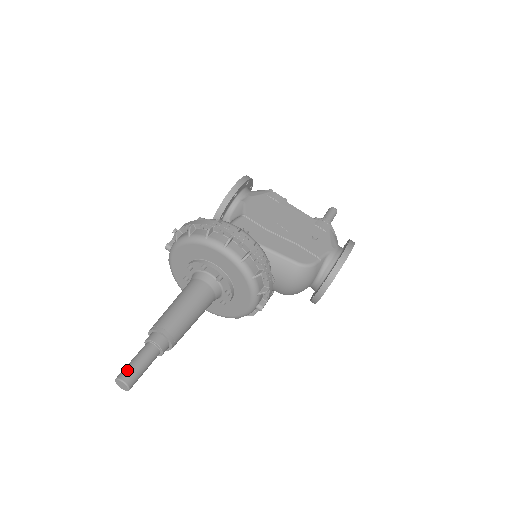
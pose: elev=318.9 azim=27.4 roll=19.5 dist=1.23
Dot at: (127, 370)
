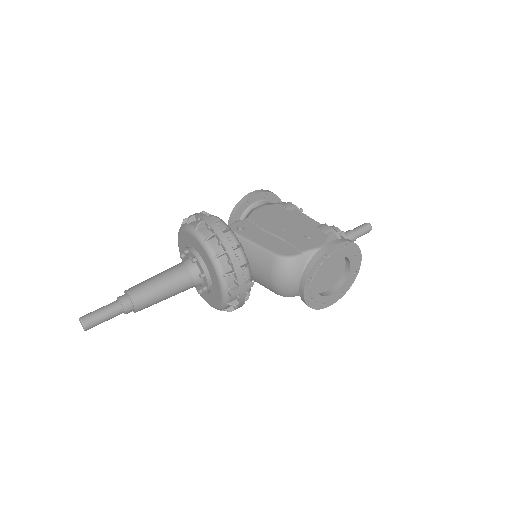
Dot at: (88, 313)
